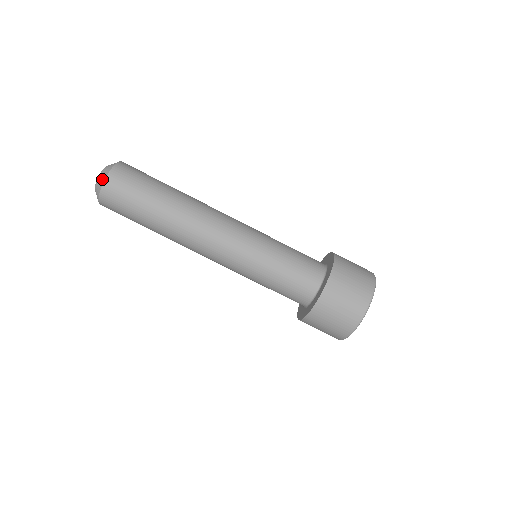
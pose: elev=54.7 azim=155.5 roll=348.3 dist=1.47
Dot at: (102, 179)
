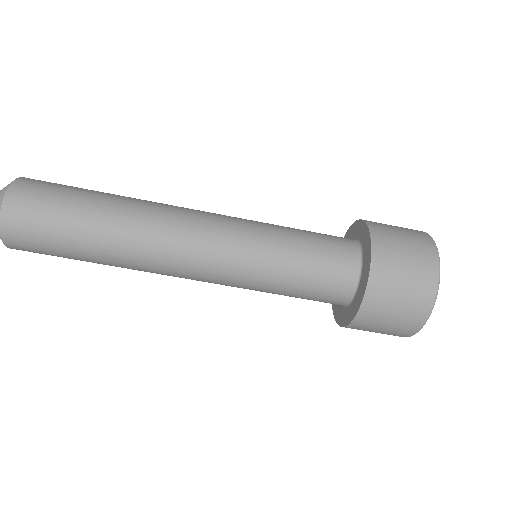
Dot at: out of frame
